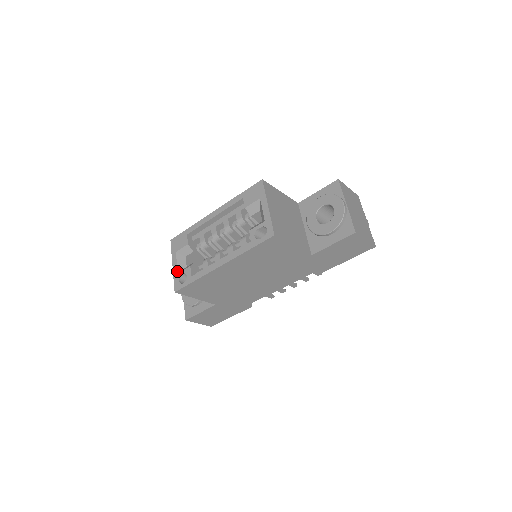
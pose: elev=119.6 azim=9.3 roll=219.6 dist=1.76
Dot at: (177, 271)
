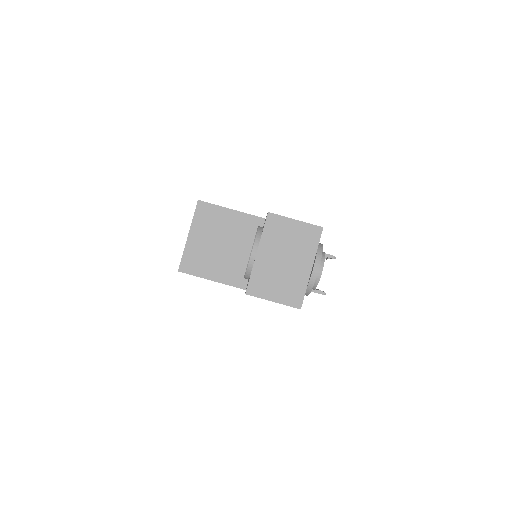
Dot at: occluded
